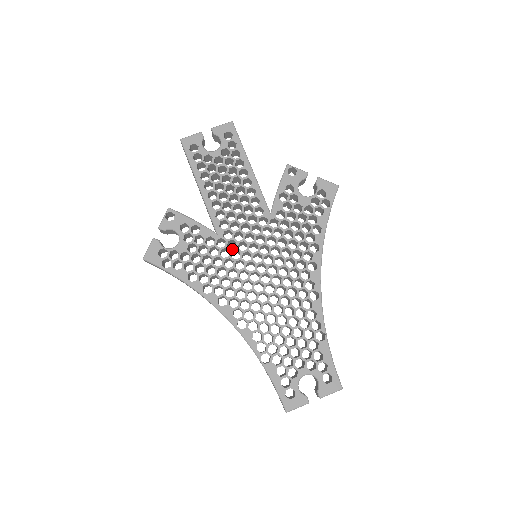
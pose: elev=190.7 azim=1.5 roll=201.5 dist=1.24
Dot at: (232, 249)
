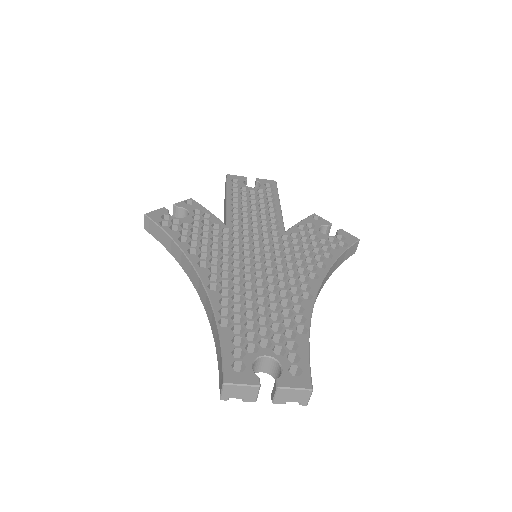
Dot at: occluded
